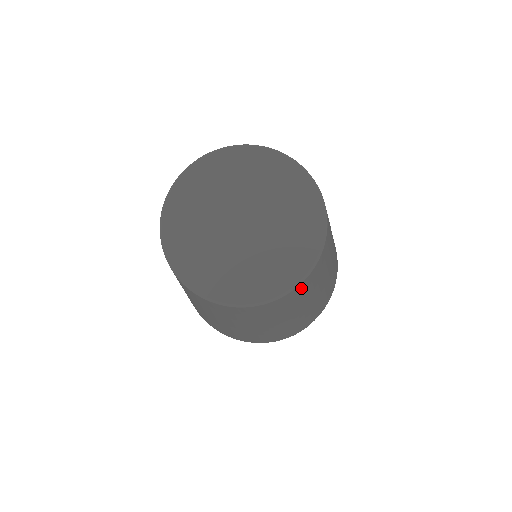
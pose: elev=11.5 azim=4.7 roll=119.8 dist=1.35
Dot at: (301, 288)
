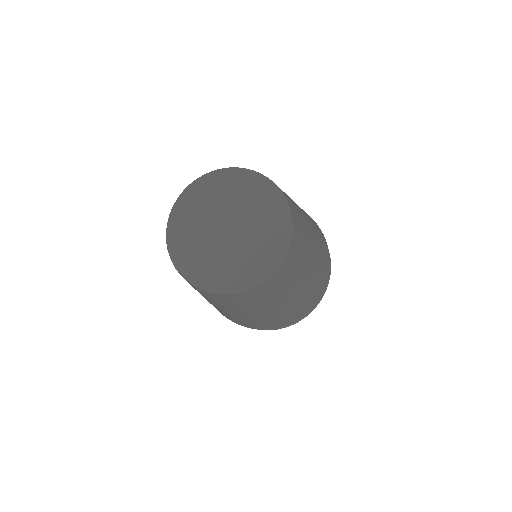
Dot at: (224, 297)
